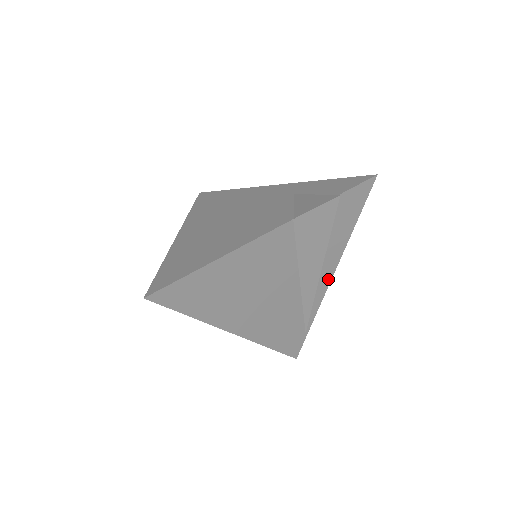
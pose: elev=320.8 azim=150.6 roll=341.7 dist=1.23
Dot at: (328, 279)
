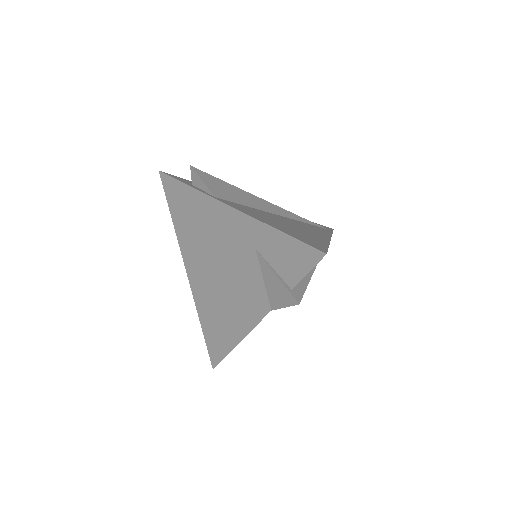
Dot at: occluded
